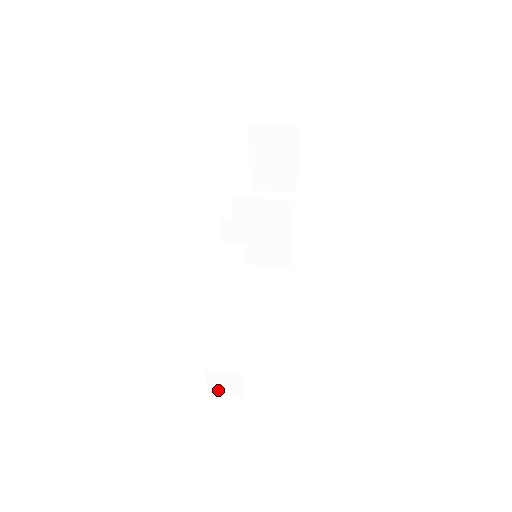
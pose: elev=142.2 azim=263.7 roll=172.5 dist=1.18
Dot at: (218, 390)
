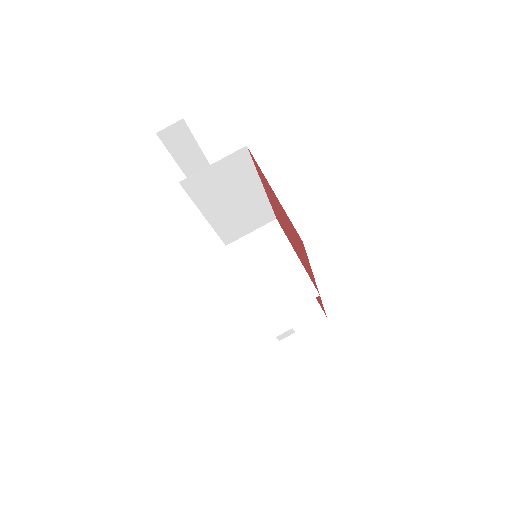
Dot at: occluded
